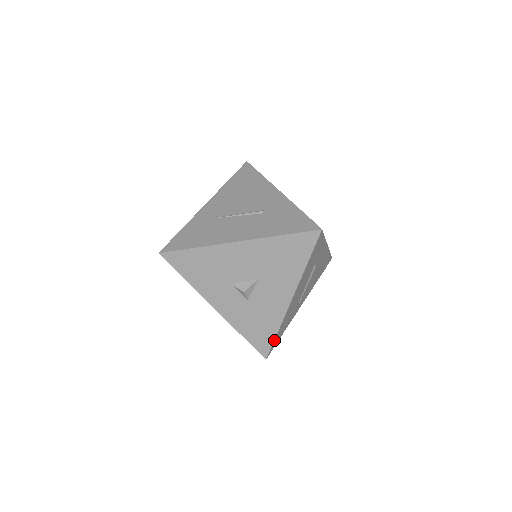
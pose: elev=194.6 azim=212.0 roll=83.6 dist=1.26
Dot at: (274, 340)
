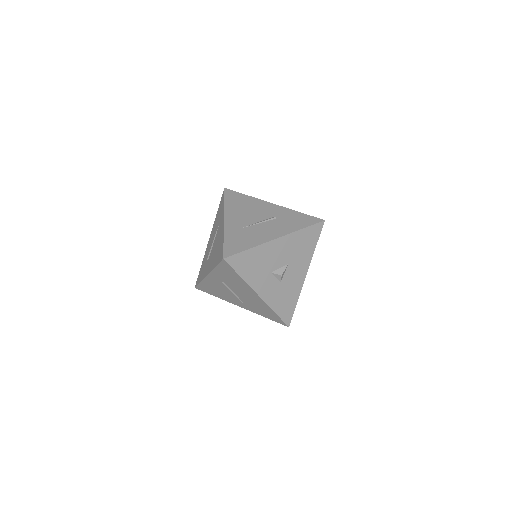
Dot at: (294, 310)
